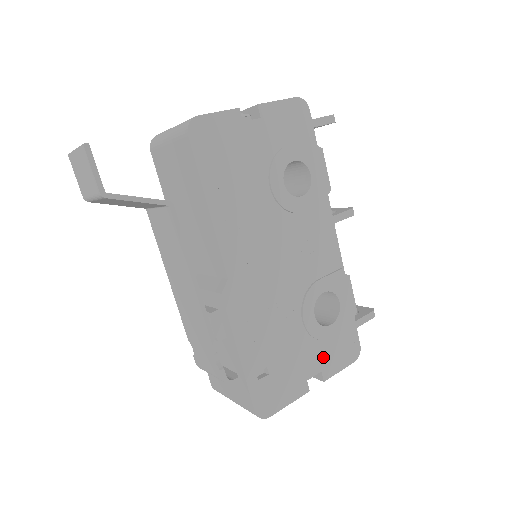
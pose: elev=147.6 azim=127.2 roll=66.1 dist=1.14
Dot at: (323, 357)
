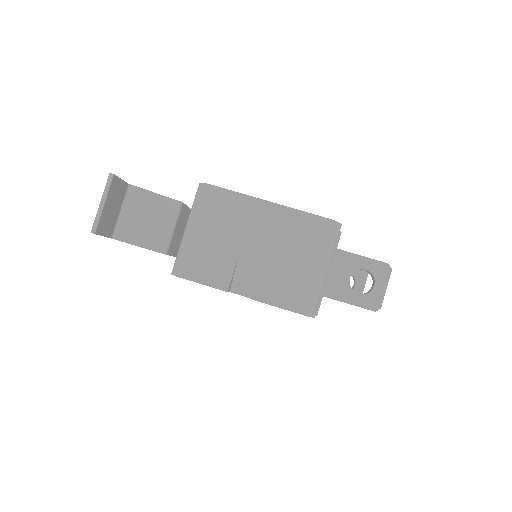
Dot at: occluded
